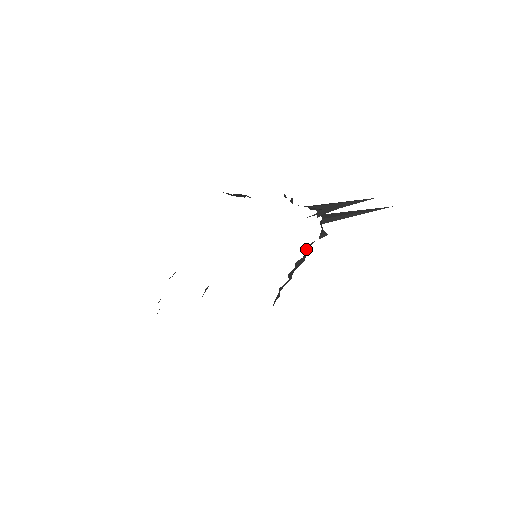
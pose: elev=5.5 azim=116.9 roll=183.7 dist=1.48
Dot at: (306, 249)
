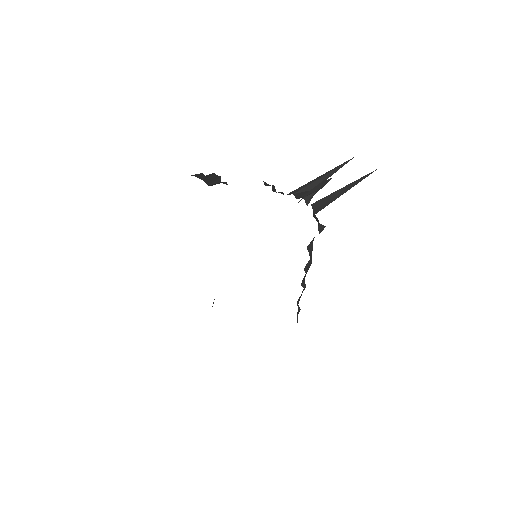
Dot at: (309, 248)
